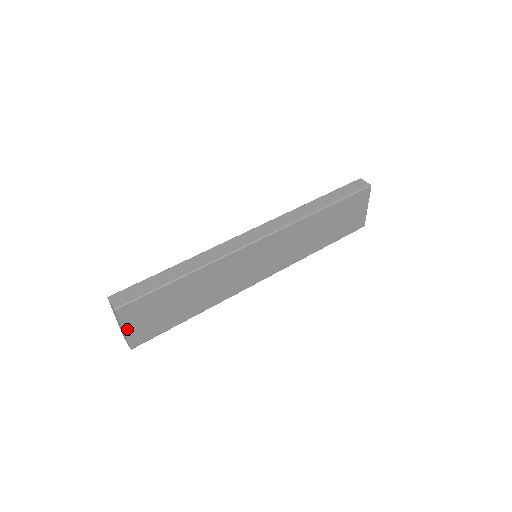
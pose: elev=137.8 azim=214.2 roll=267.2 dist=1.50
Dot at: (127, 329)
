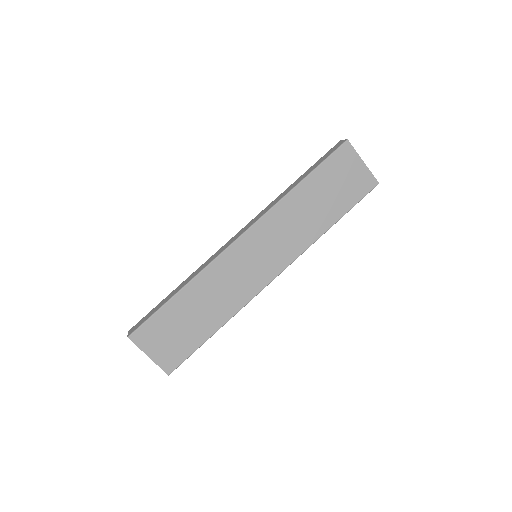
Dot at: (151, 355)
